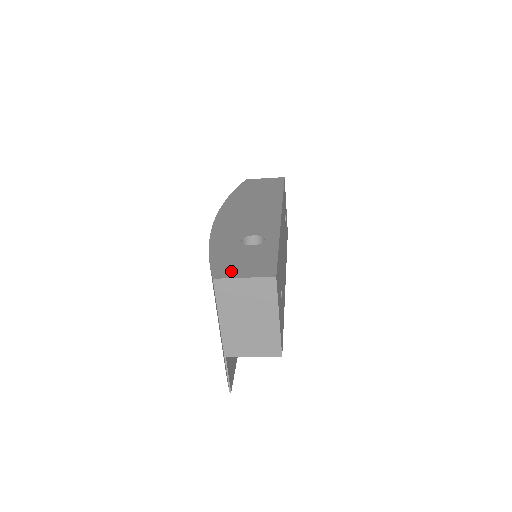
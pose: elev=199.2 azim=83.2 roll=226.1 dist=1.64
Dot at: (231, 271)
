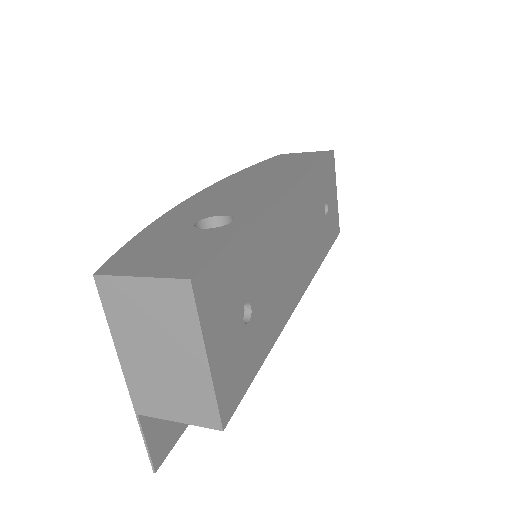
Dot at: (132, 264)
